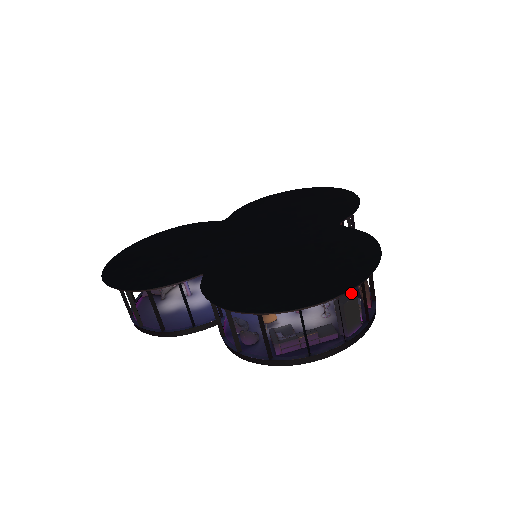
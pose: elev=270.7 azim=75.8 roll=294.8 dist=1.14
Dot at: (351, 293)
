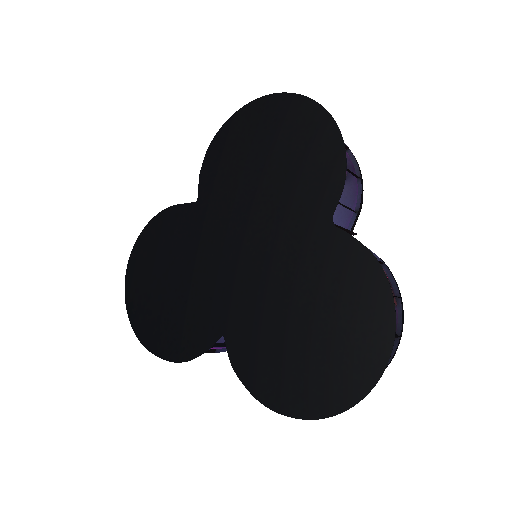
Dot at: occluded
